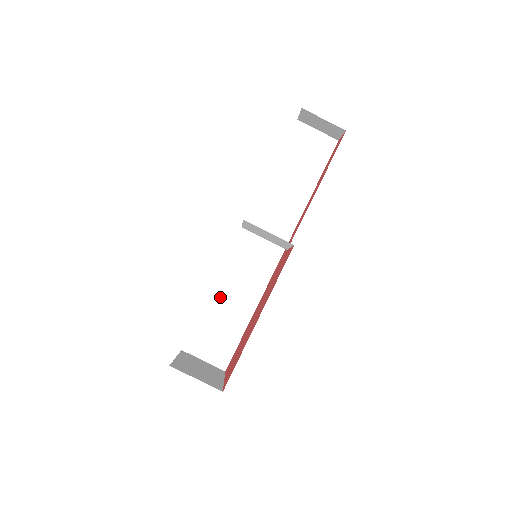
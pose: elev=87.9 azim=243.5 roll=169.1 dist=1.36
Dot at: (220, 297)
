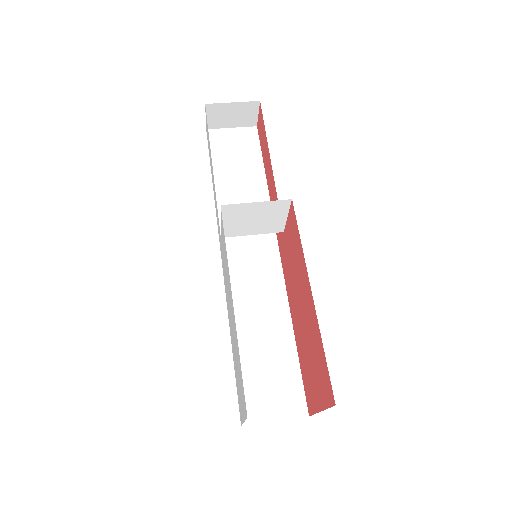
Dot at: (245, 335)
